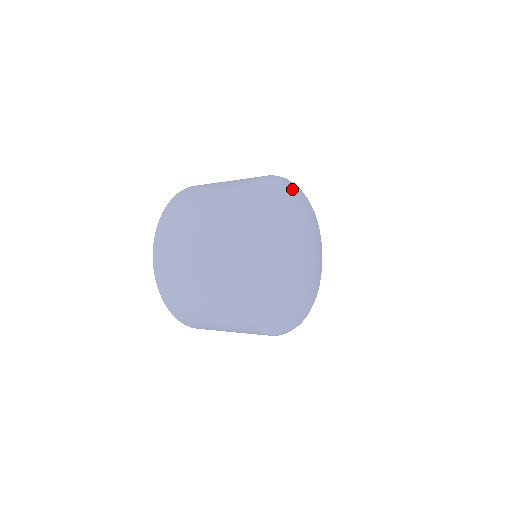
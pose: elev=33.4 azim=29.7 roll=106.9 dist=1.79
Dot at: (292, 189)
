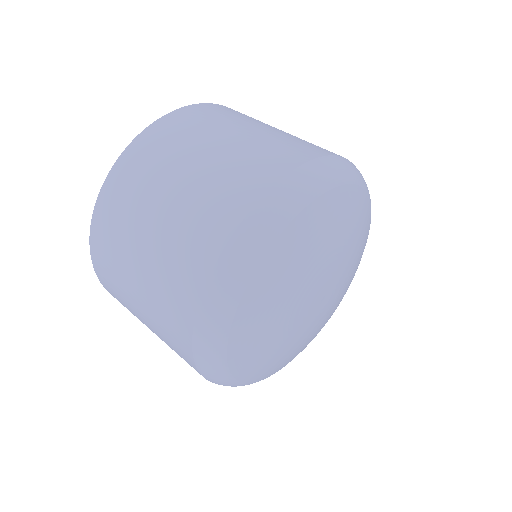
Dot at: (329, 198)
